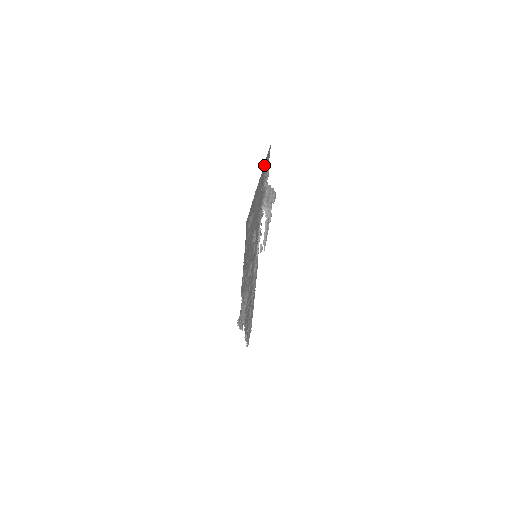
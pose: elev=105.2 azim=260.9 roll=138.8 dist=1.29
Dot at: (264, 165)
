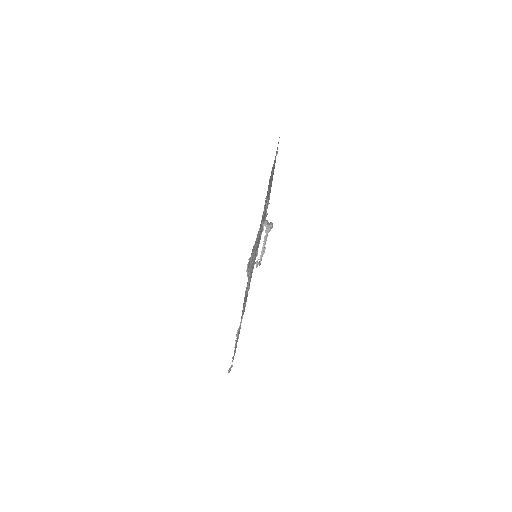
Dot at: occluded
